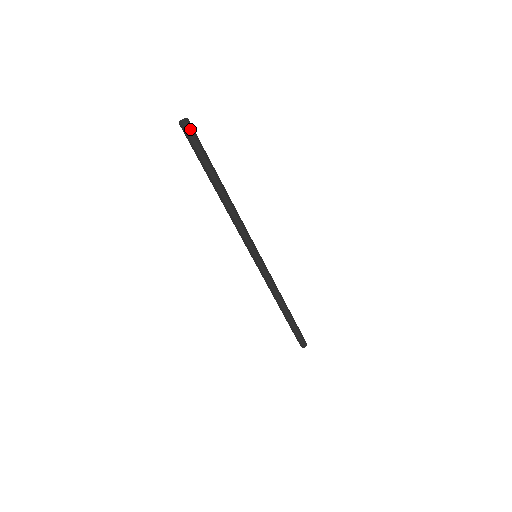
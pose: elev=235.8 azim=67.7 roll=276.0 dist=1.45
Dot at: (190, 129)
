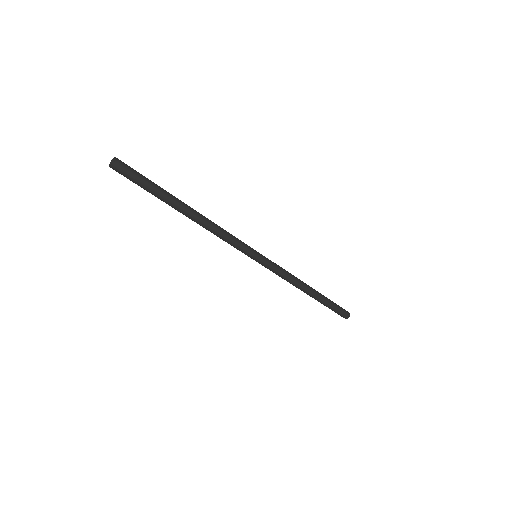
Dot at: (122, 169)
